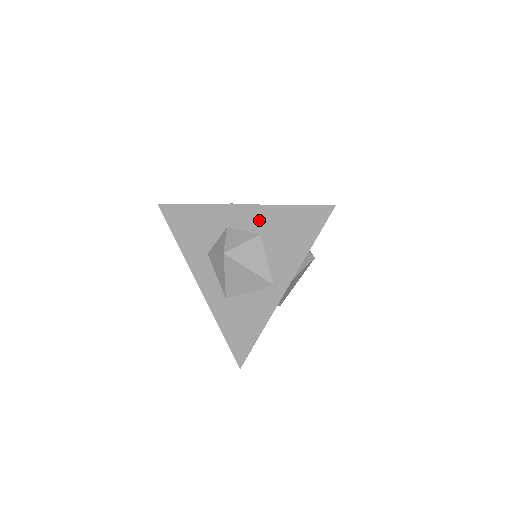
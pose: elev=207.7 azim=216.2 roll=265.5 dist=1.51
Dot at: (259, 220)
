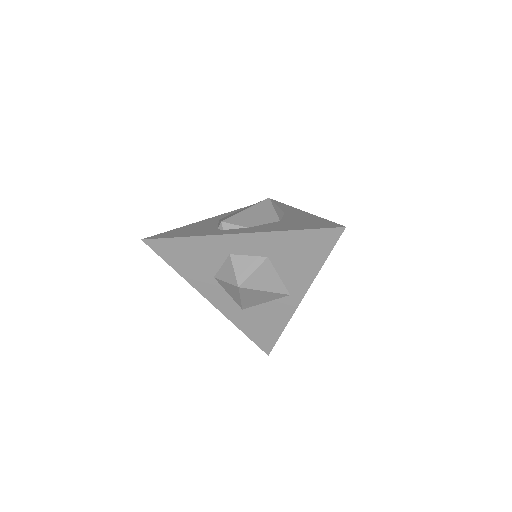
Dot at: (264, 245)
